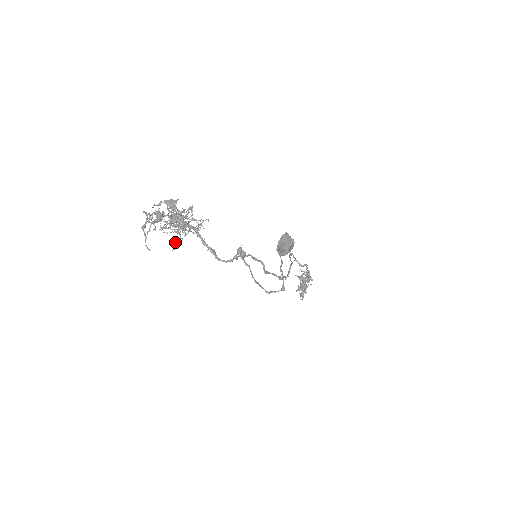
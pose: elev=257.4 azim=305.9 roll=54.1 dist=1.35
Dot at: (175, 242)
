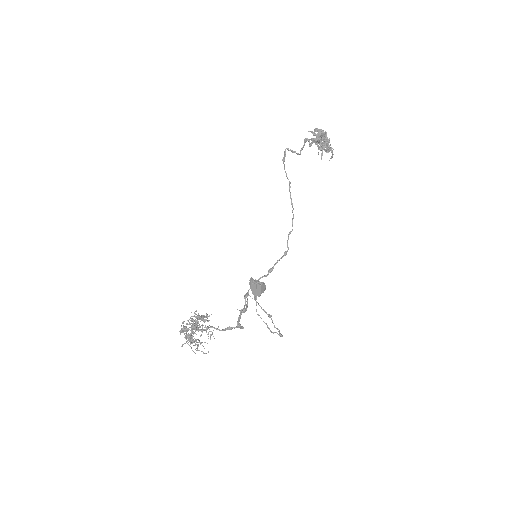
Dot at: (210, 338)
